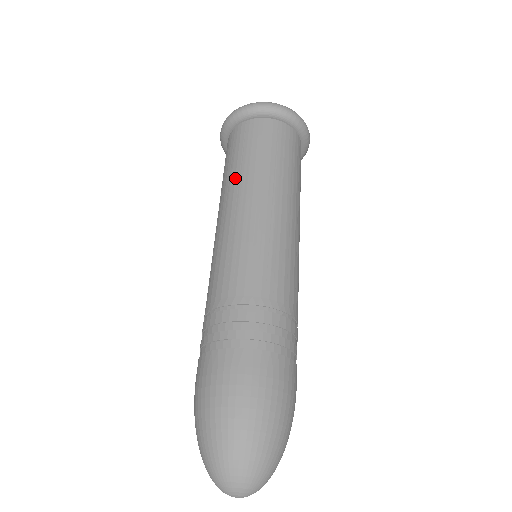
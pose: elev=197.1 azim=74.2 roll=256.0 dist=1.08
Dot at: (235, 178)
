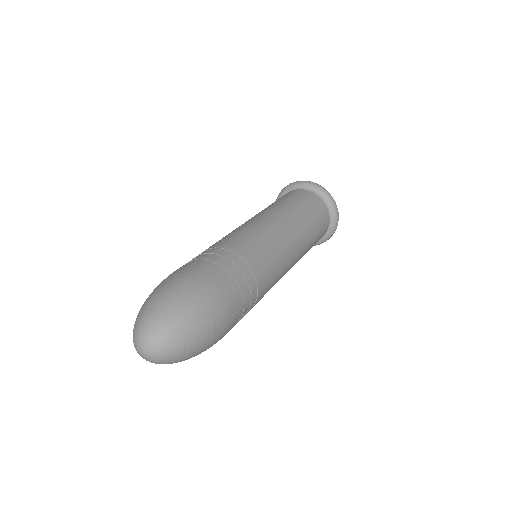
Dot at: occluded
